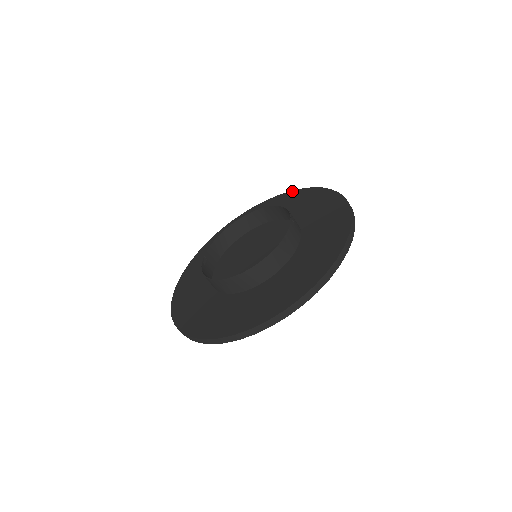
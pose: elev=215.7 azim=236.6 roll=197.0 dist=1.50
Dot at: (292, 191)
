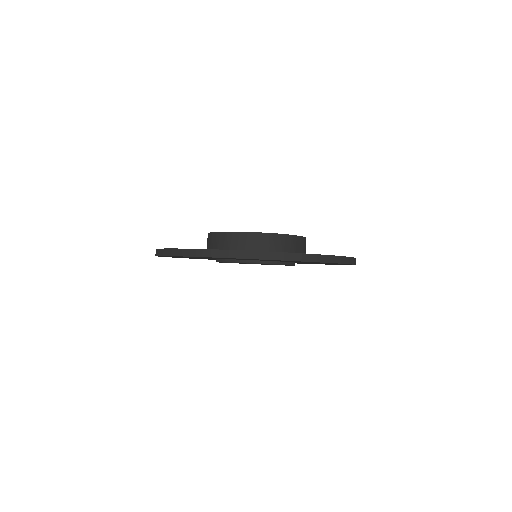
Dot at: occluded
